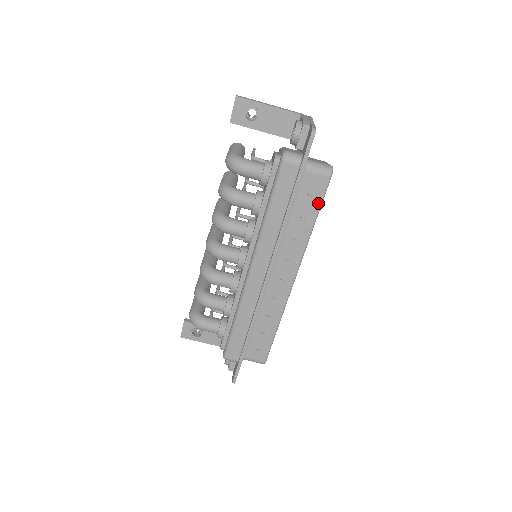
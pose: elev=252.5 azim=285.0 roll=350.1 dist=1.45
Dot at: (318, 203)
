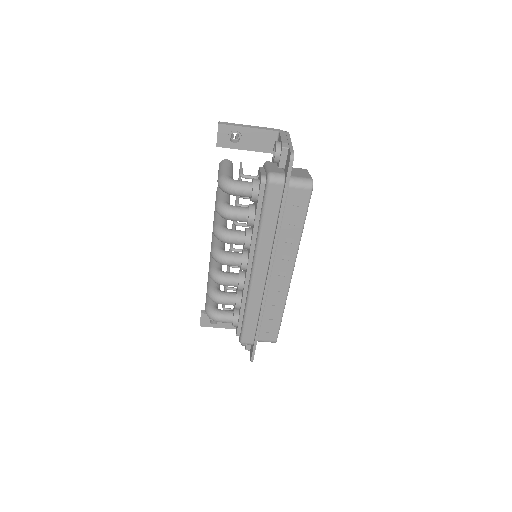
Dot at: (304, 212)
